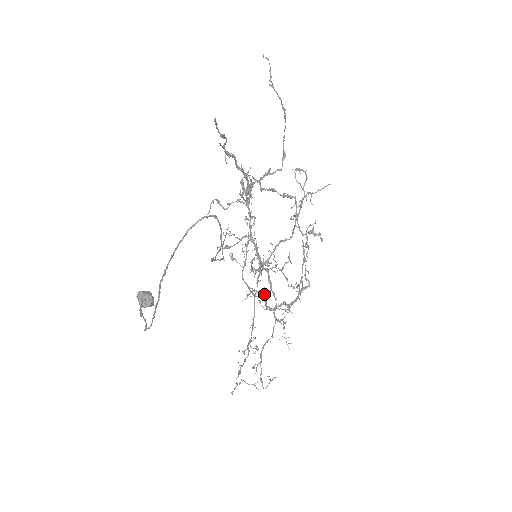
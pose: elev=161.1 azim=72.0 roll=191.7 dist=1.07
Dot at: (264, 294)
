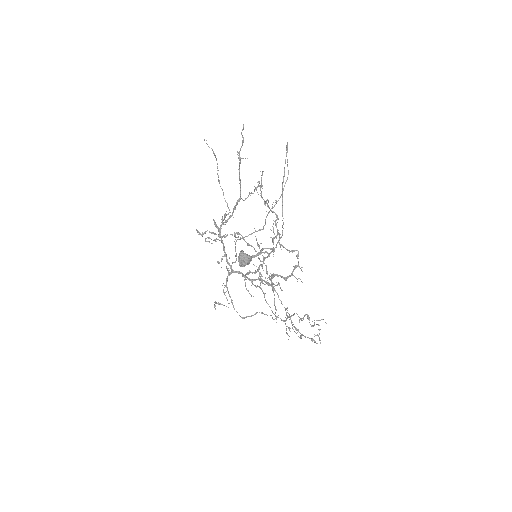
Dot at: (277, 275)
